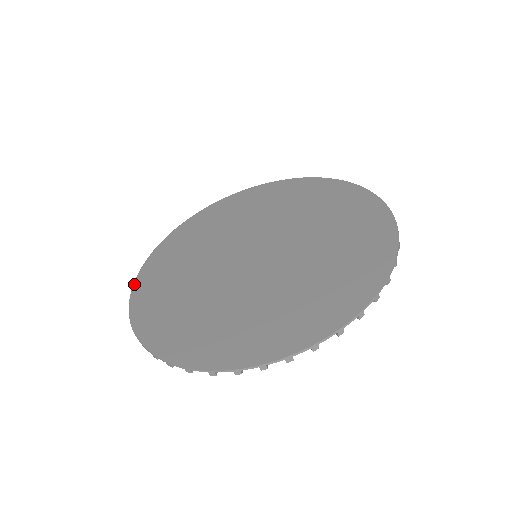
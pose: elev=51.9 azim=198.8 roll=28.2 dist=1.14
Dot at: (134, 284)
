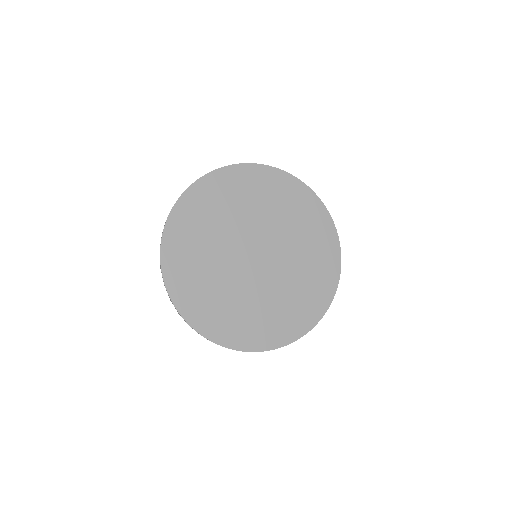
Dot at: (176, 307)
